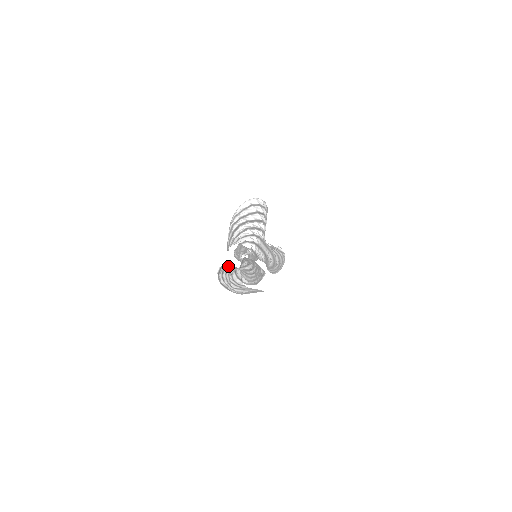
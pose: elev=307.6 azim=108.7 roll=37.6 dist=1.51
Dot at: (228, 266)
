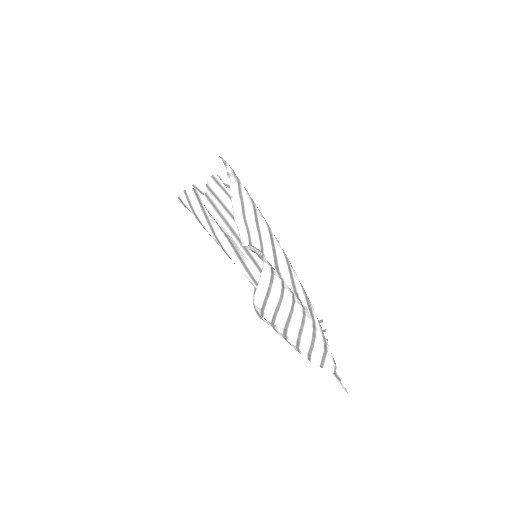
Dot at: occluded
